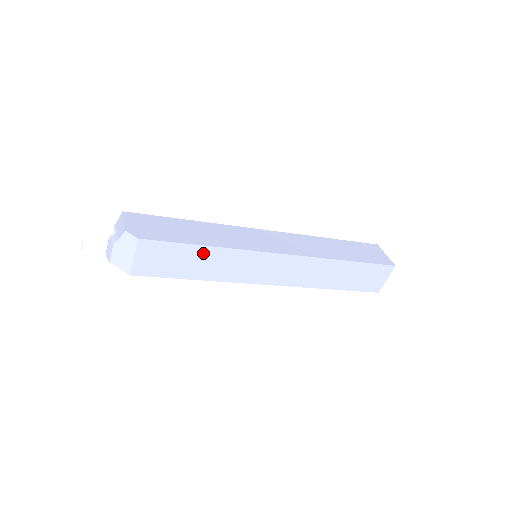
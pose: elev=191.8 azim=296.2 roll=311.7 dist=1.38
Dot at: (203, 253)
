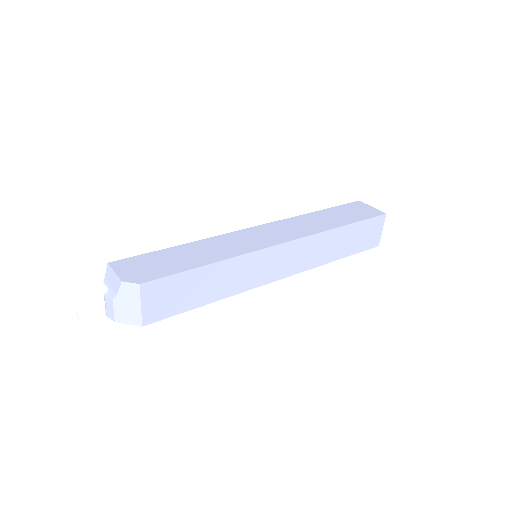
Dot at: (209, 273)
